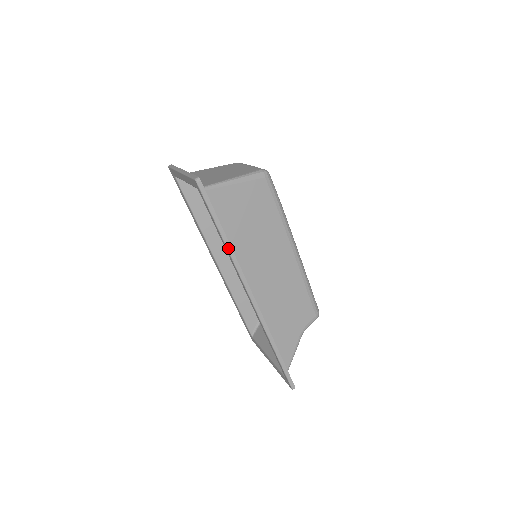
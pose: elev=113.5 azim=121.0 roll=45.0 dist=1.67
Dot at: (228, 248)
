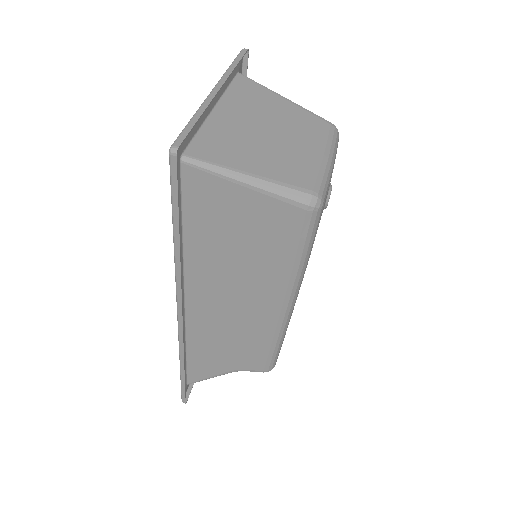
Dot at: (176, 256)
